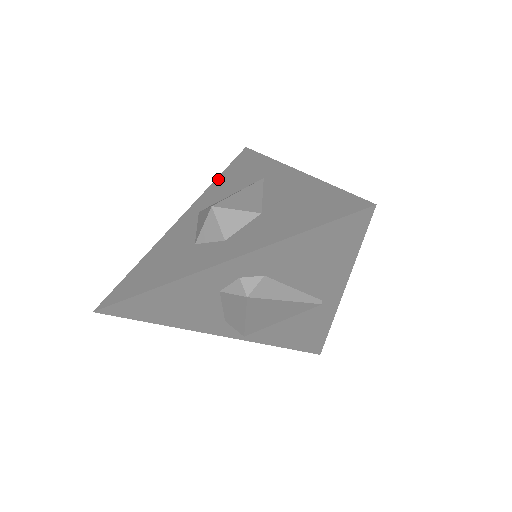
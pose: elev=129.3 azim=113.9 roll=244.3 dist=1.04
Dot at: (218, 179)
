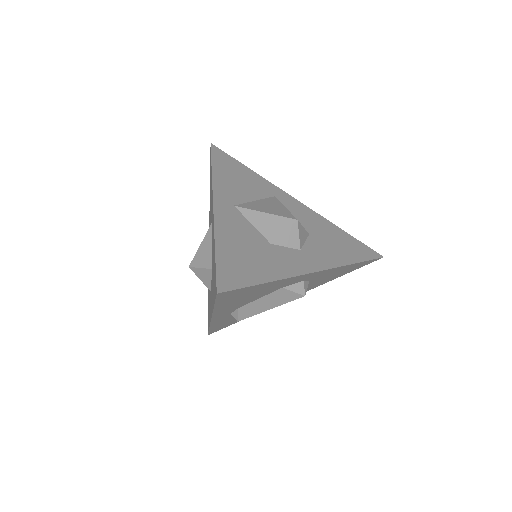
Dot at: (216, 171)
